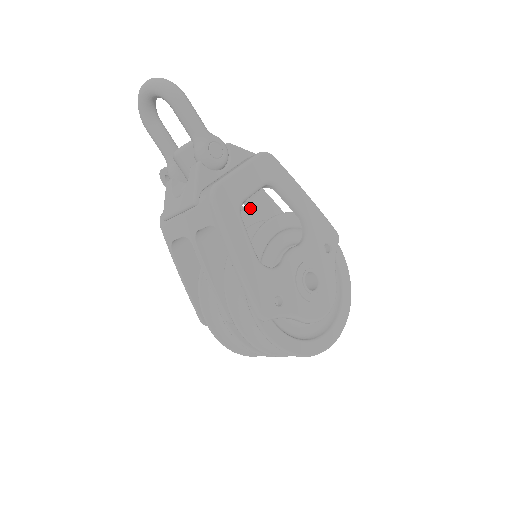
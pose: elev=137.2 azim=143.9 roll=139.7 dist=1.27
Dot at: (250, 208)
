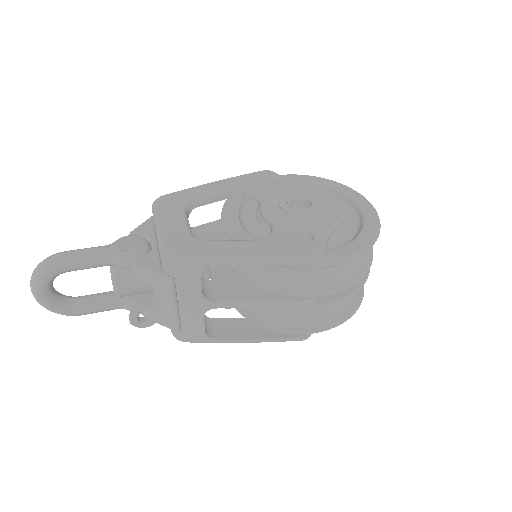
Dot at: occluded
